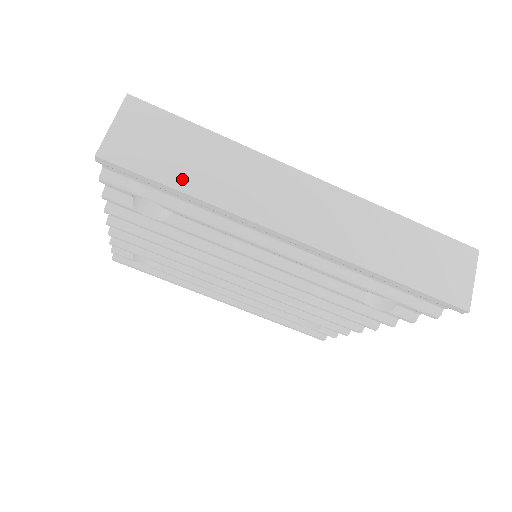
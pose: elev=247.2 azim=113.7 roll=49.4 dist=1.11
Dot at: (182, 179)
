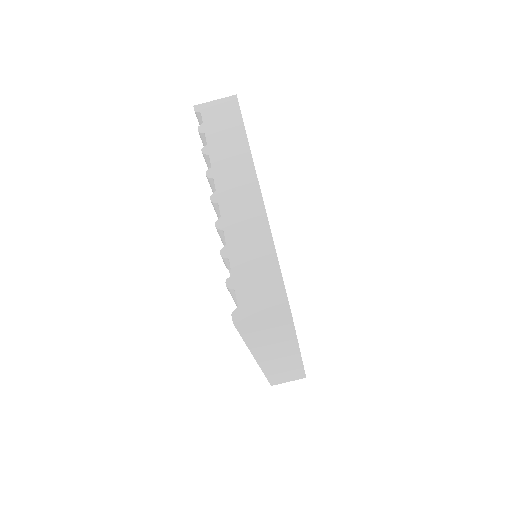
Dot at: (253, 339)
